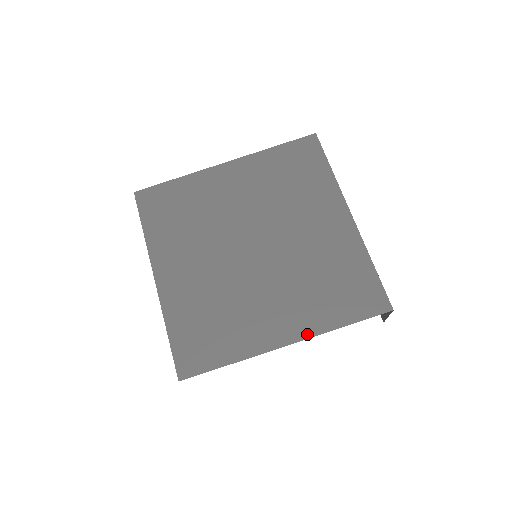
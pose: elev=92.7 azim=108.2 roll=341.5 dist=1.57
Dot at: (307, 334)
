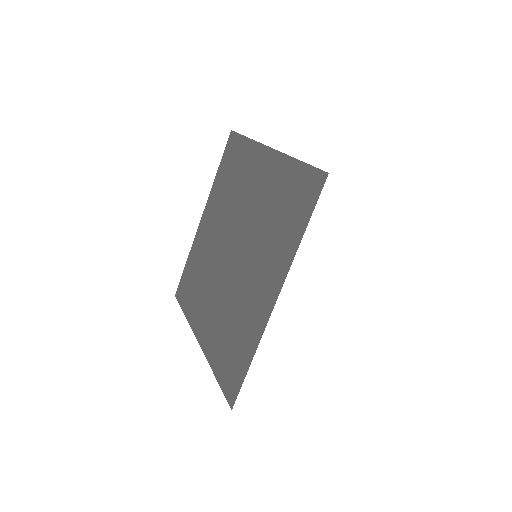
Dot at: (284, 274)
